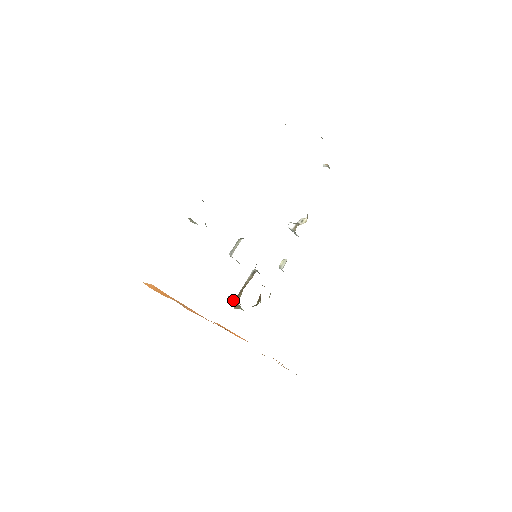
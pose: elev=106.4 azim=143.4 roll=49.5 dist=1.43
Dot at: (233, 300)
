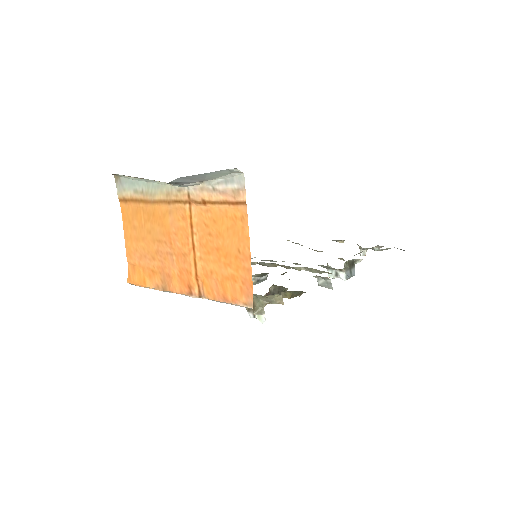
Dot at: occluded
